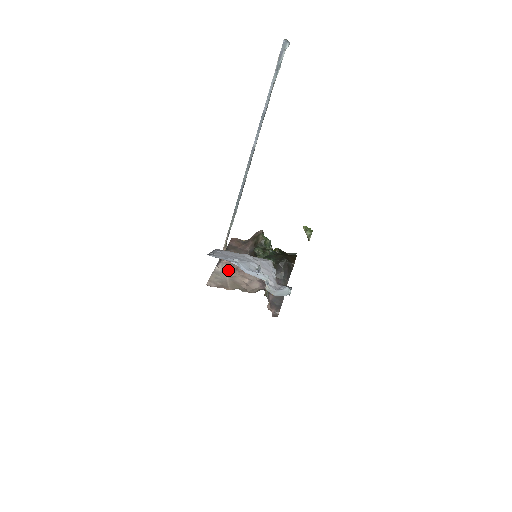
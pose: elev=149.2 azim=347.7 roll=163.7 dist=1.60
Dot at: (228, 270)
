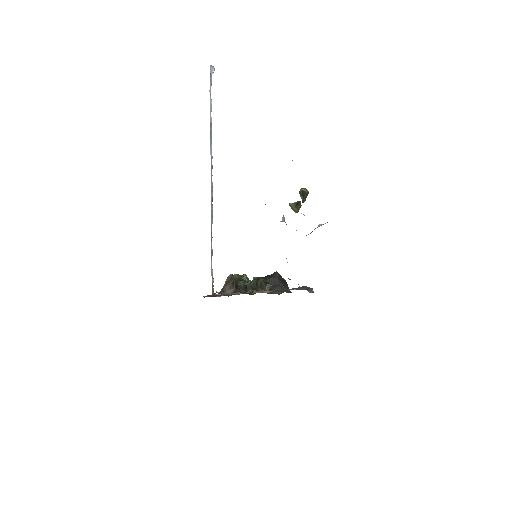
Dot at: (230, 293)
